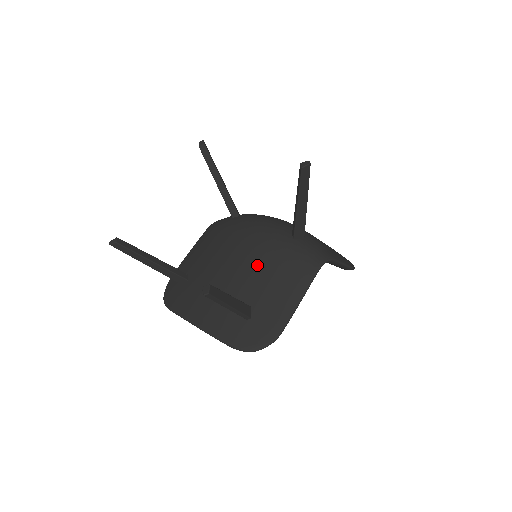
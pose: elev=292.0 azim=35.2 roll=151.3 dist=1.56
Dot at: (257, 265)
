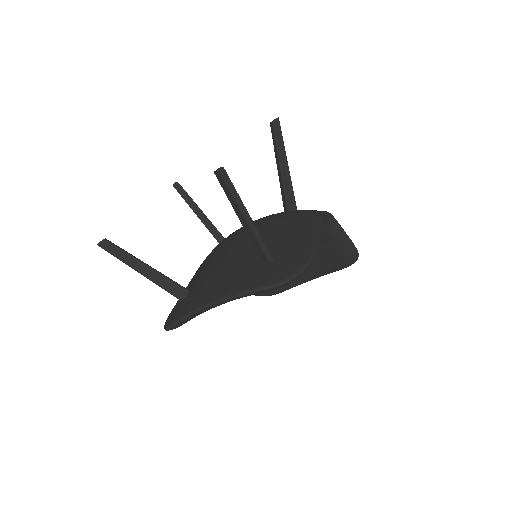
Dot at: (261, 233)
